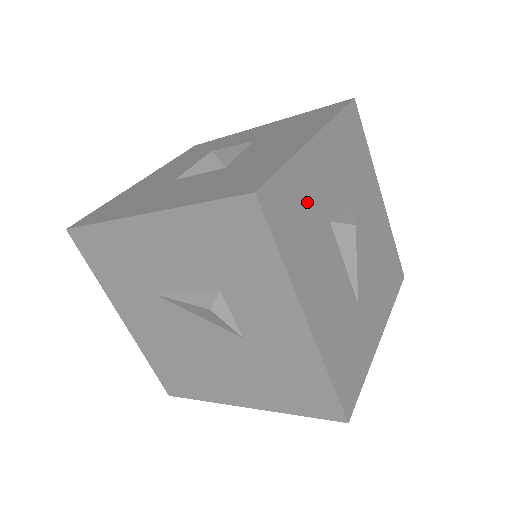
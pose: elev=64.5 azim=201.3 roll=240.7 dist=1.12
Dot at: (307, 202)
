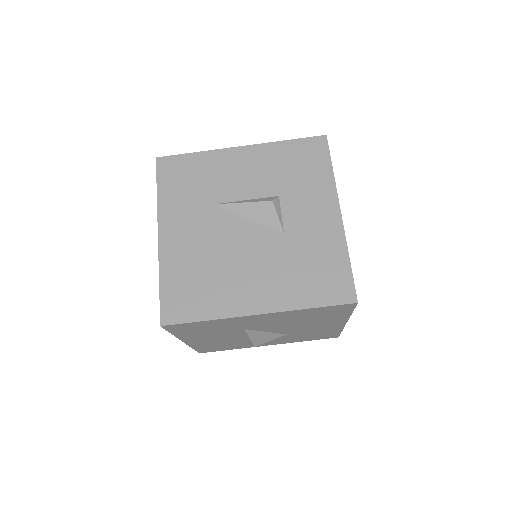
Dot at: occluded
